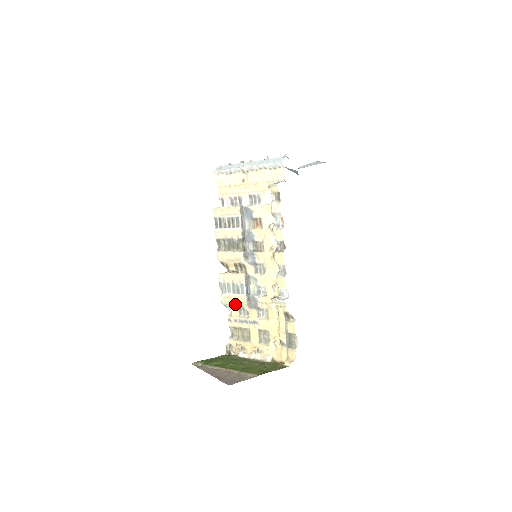
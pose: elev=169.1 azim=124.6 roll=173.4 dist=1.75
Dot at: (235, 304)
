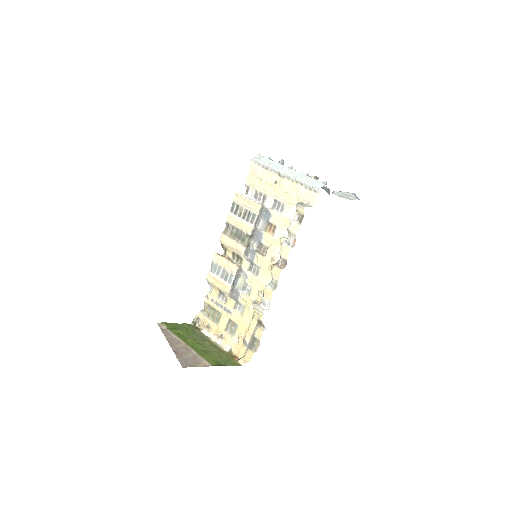
Dot at: (218, 287)
